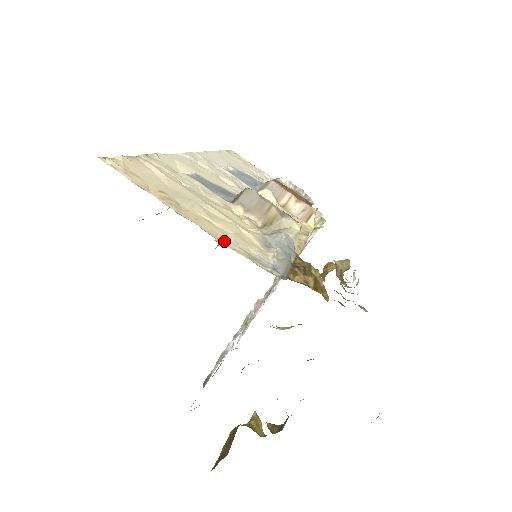
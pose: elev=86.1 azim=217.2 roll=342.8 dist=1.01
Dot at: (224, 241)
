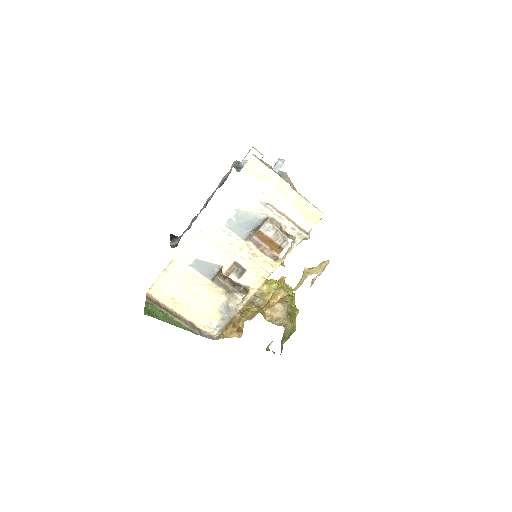
Dot at: (195, 321)
